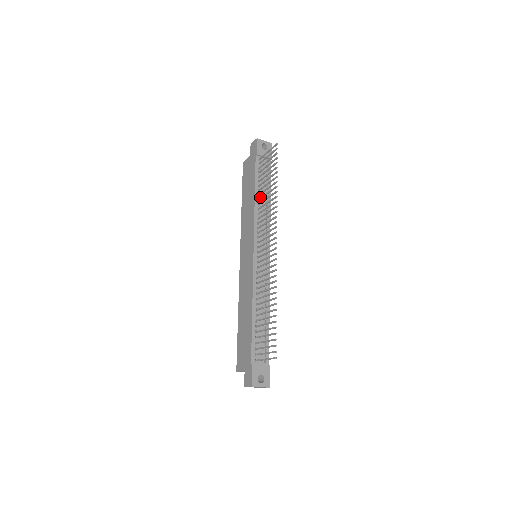
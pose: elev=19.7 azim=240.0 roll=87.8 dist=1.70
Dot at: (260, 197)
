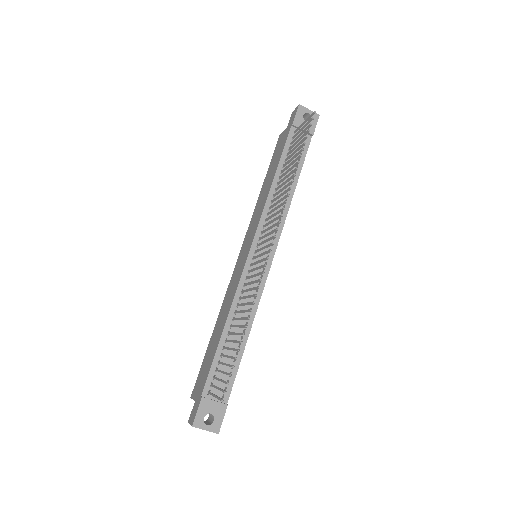
Dot at: occluded
